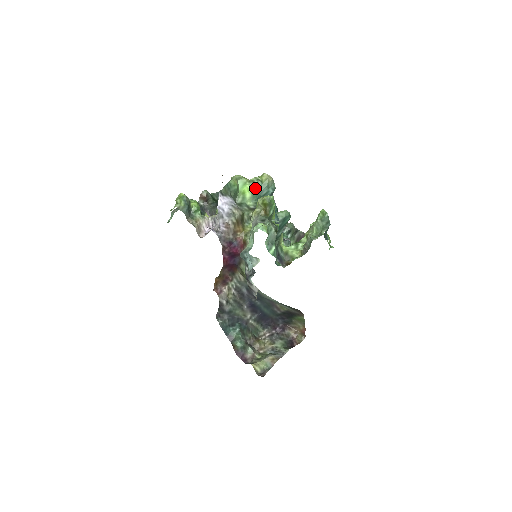
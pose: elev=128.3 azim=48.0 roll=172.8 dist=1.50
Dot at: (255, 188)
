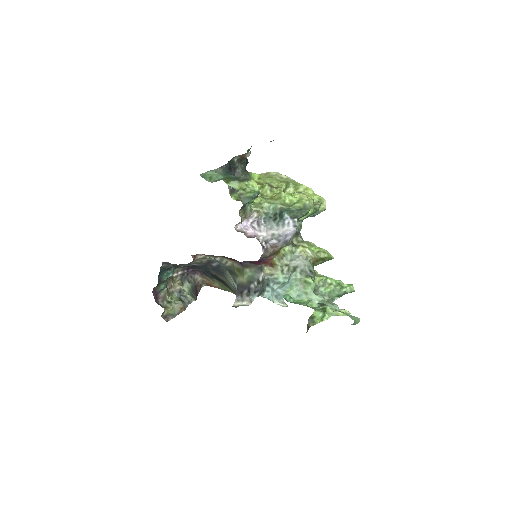
Dot at: (311, 214)
